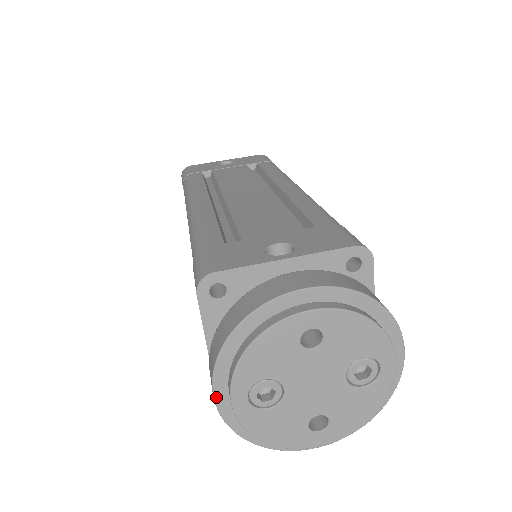
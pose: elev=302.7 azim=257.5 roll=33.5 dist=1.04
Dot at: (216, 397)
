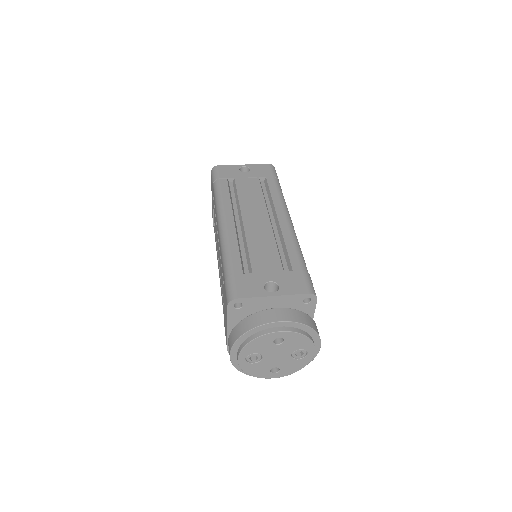
Dot at: (231, 355)
